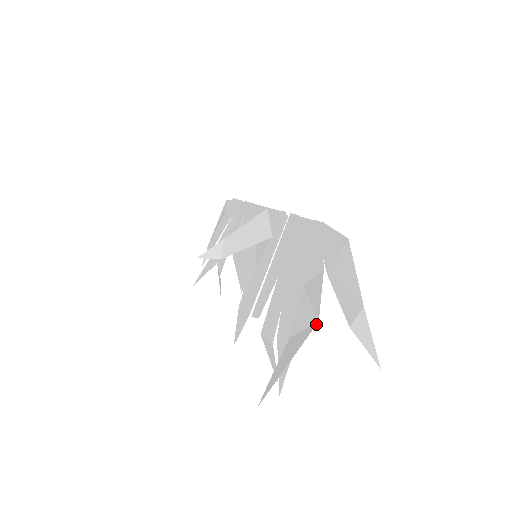
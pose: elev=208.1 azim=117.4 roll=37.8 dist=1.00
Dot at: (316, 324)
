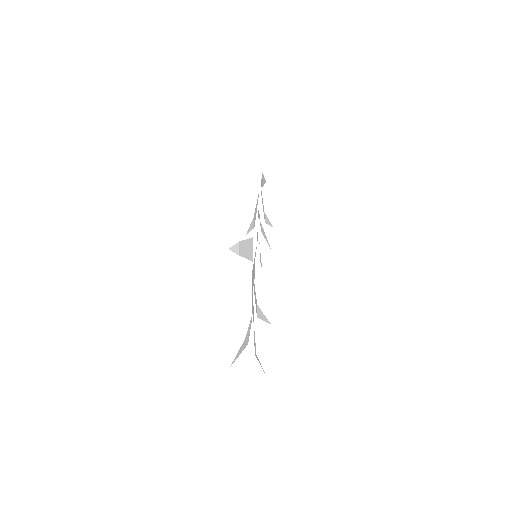
Dot at: occluded
